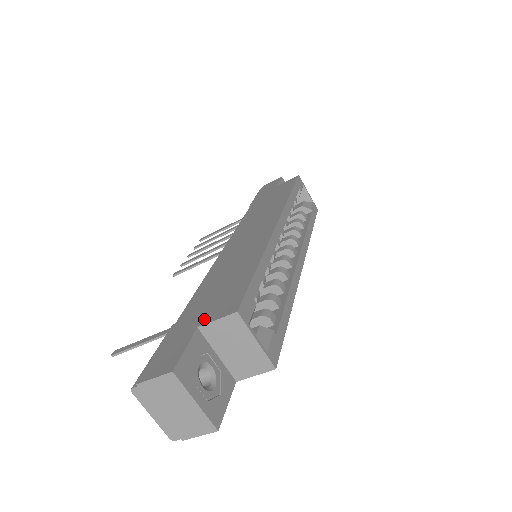
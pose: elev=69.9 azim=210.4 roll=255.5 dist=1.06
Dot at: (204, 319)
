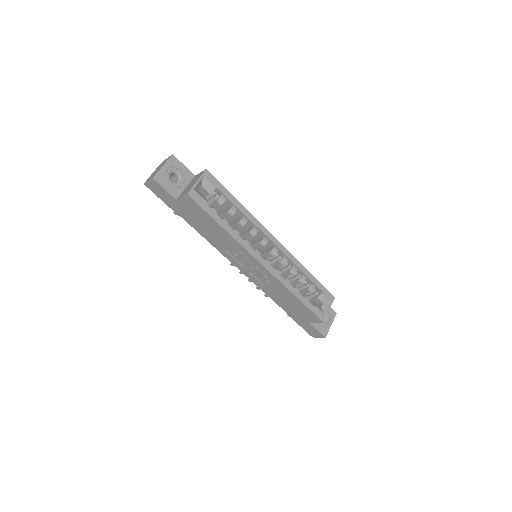
Dot at: occluded
